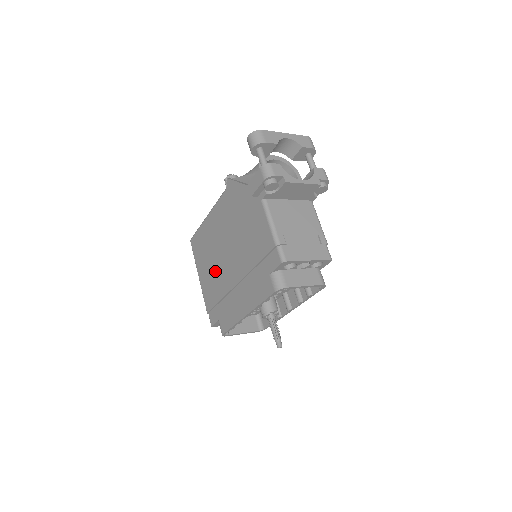
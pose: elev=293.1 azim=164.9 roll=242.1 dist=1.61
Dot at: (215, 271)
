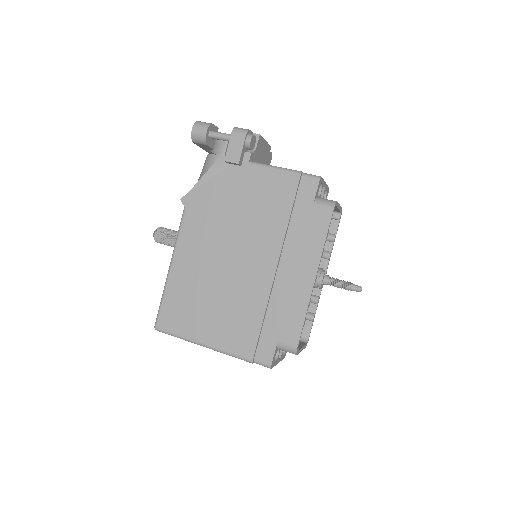
Dot at: (230, 300)
